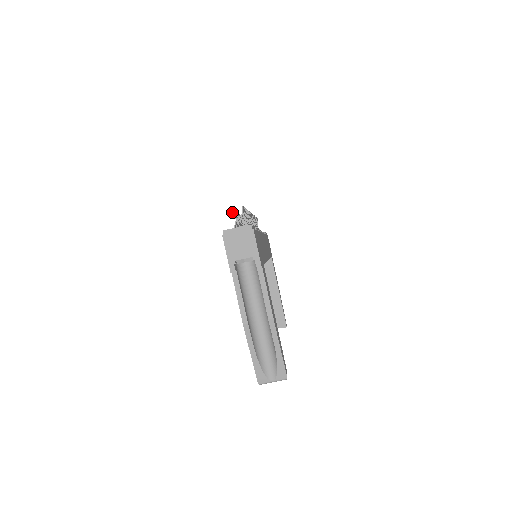
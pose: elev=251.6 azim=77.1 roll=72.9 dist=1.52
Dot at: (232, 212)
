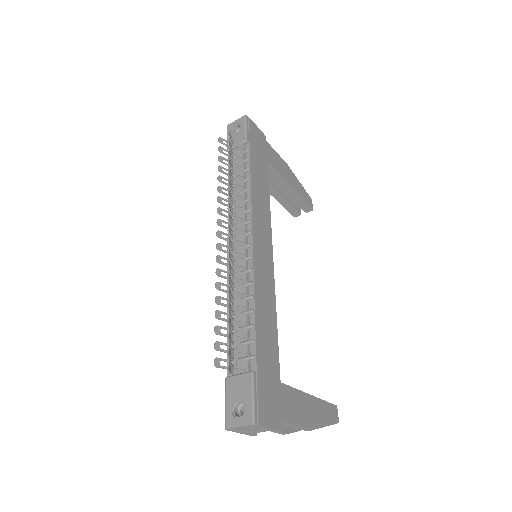
Dot at: occluded
